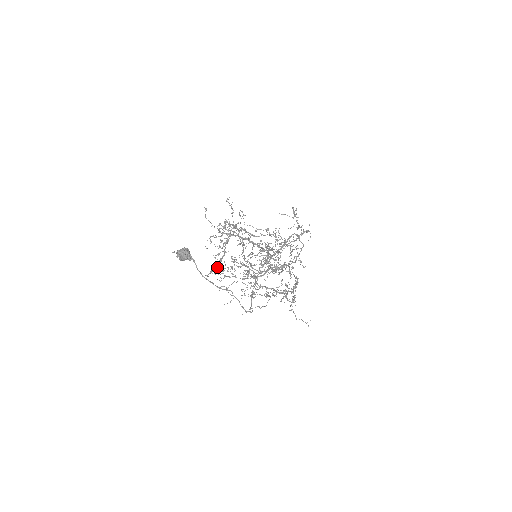
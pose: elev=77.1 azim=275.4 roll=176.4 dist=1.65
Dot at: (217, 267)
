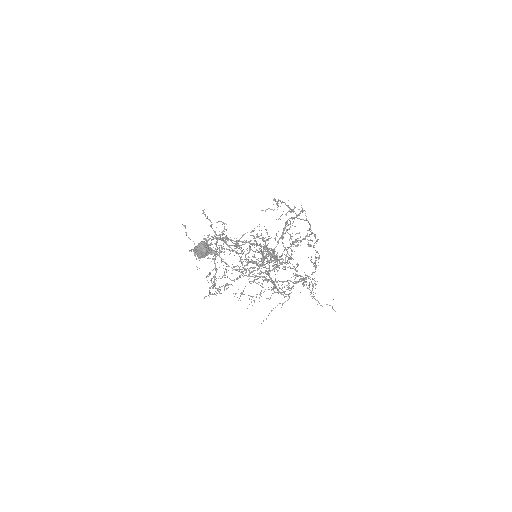
Dot at: occluded
